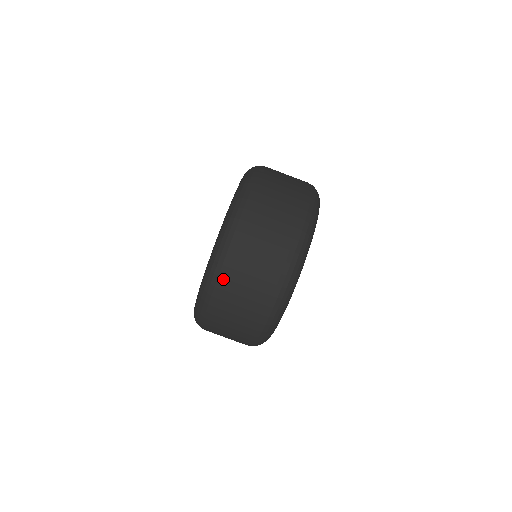
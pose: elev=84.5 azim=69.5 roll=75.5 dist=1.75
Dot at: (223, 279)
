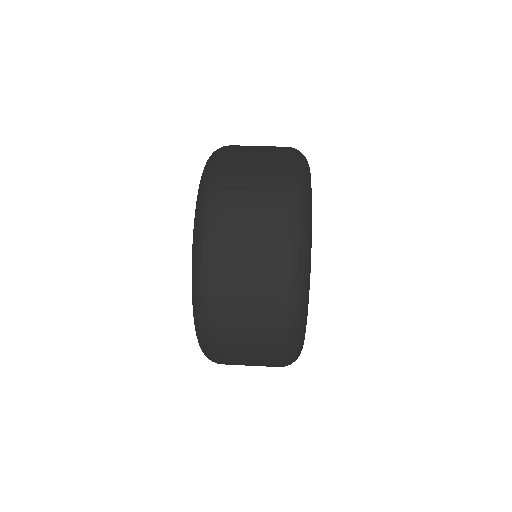
Dot at: (215, 253)
